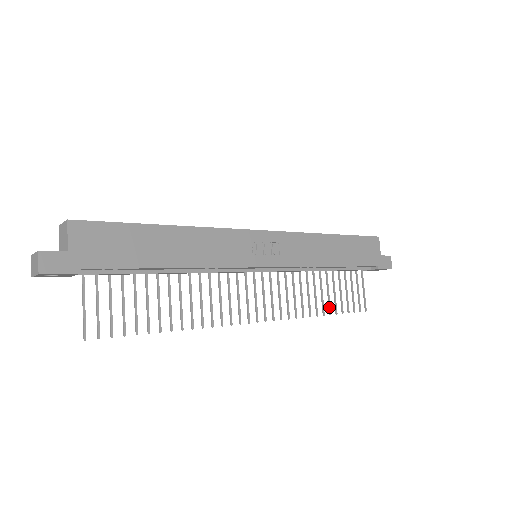
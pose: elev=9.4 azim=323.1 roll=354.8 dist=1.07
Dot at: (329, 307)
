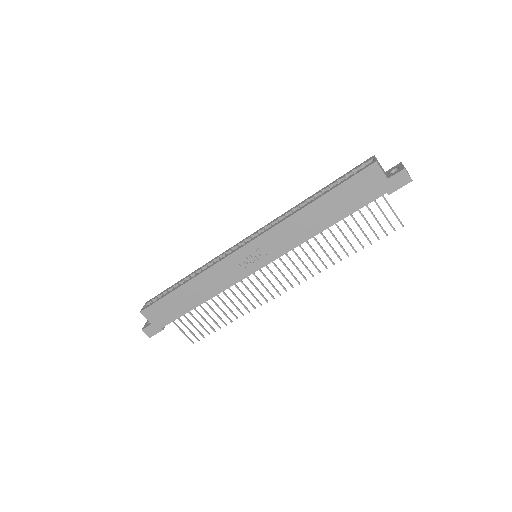
Dot at: (352, 248)
